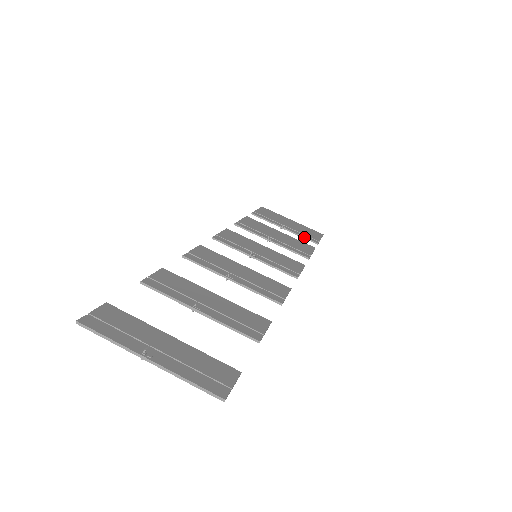
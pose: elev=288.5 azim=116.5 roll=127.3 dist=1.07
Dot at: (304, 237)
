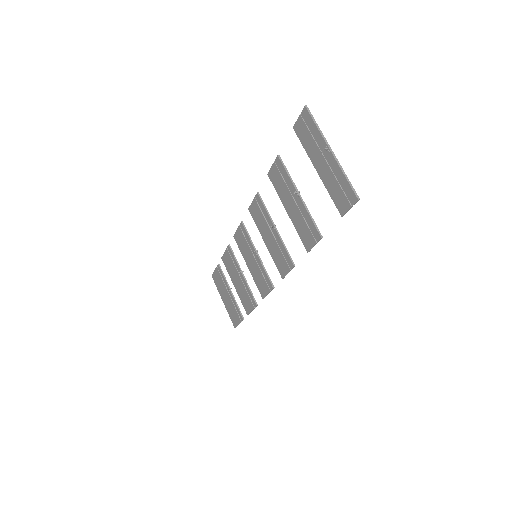
Dot at: occluded
